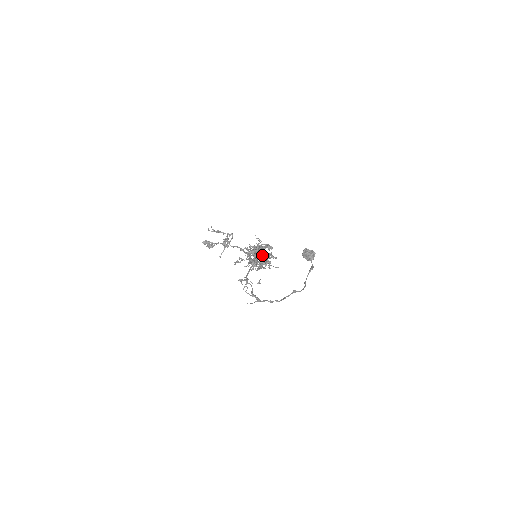
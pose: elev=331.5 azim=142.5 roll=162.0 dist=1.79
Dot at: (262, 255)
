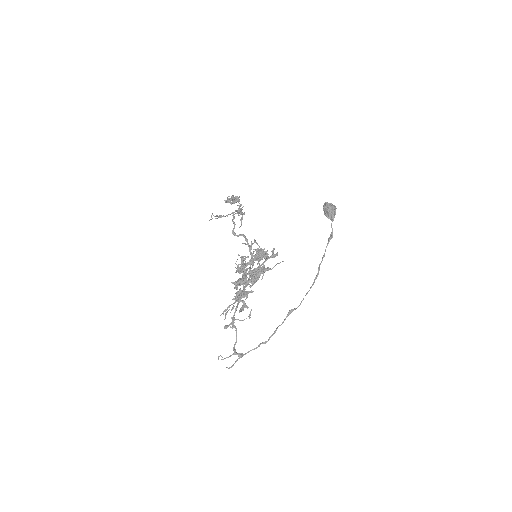
Dot at: (240, 297)
